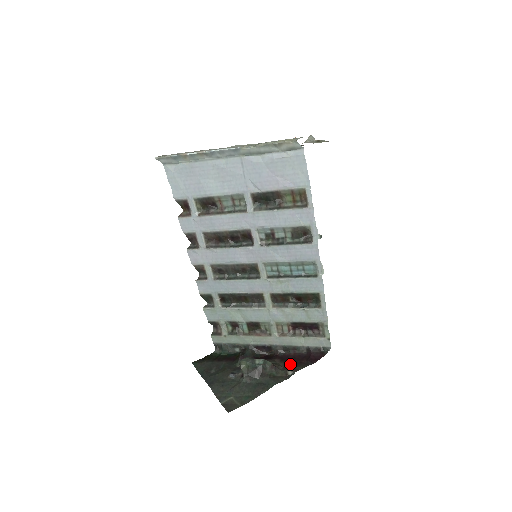
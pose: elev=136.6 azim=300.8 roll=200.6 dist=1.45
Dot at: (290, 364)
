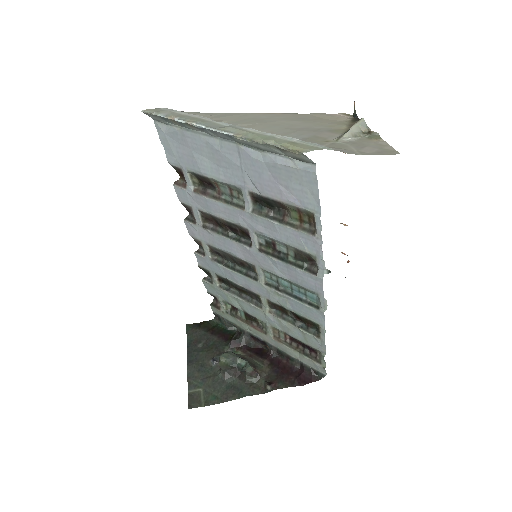
Dot at: (276, 374)
